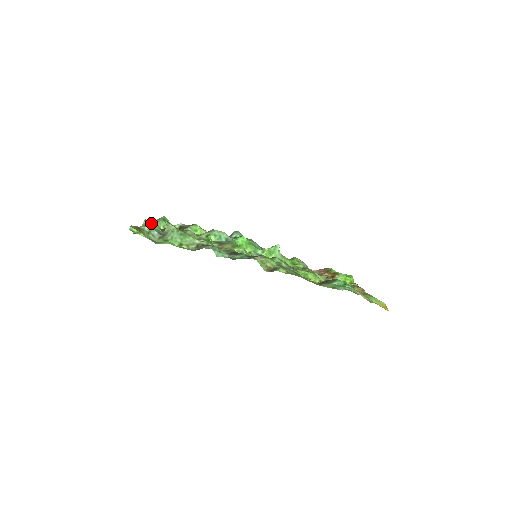
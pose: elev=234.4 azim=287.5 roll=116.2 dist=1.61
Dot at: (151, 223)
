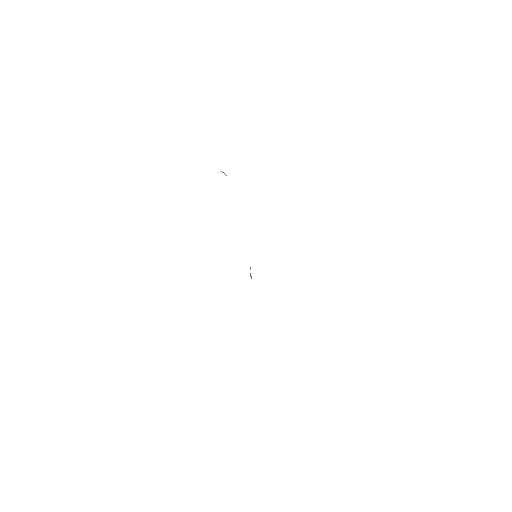
Dot at: occluded
